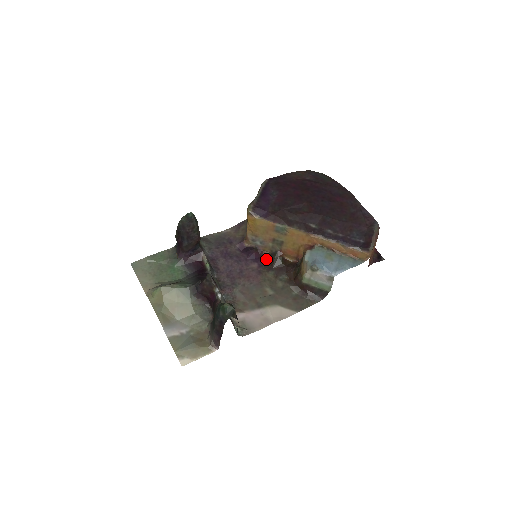
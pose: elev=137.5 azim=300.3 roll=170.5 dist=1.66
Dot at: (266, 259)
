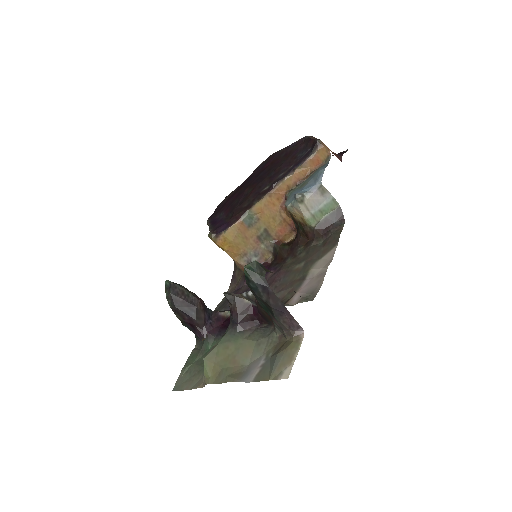
Dot at: (275, 262)
